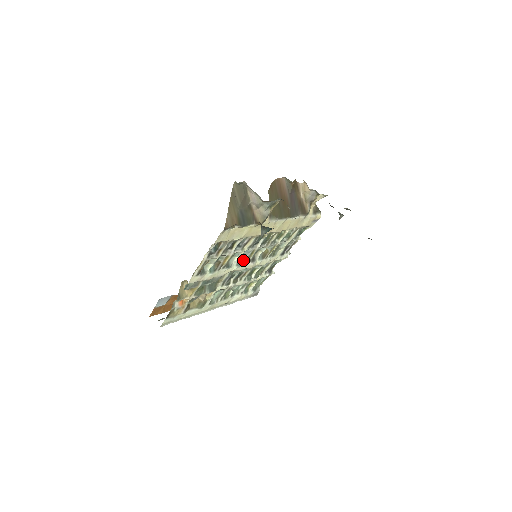
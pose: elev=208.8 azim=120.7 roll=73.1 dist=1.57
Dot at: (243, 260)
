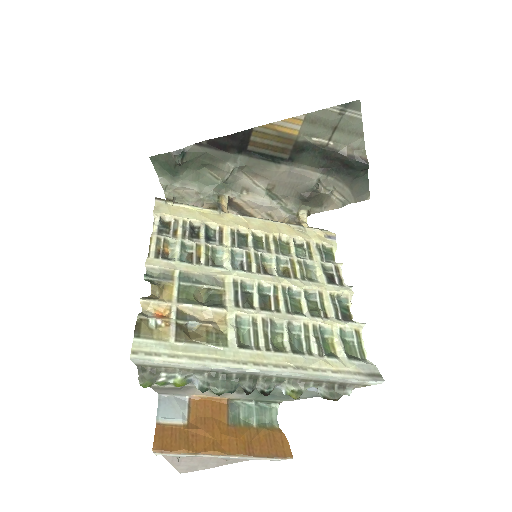
Dot at: (244, 269)
